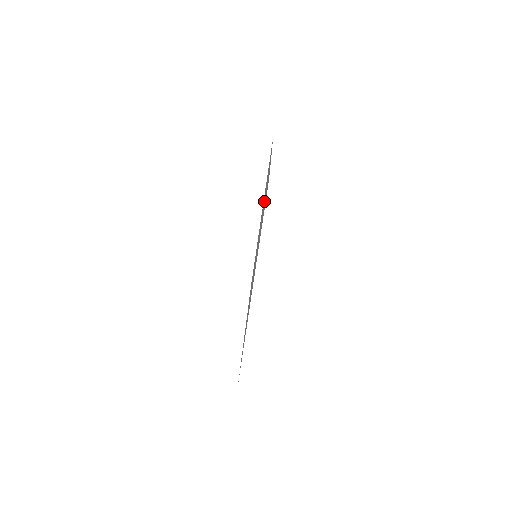
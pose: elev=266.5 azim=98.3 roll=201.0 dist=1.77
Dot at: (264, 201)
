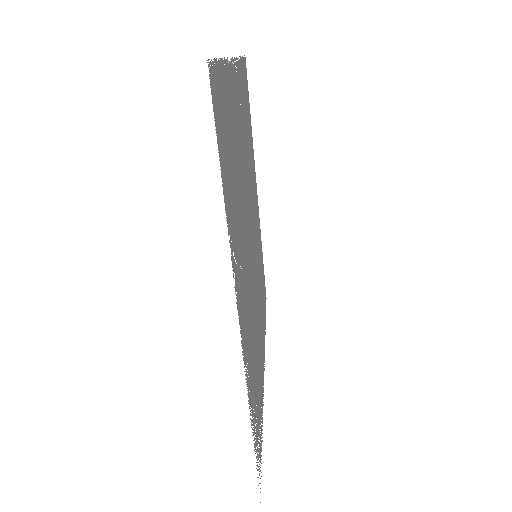
Dot at: occluded
